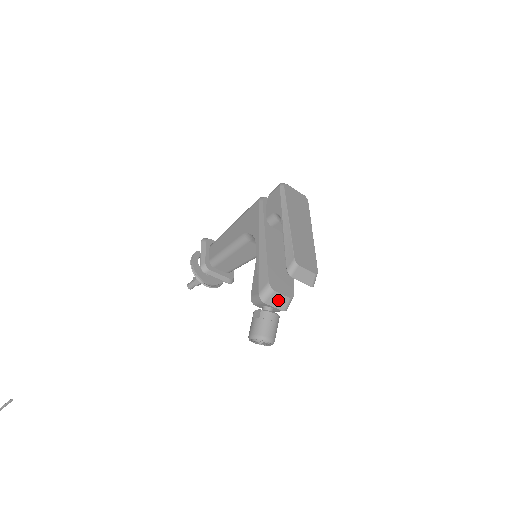
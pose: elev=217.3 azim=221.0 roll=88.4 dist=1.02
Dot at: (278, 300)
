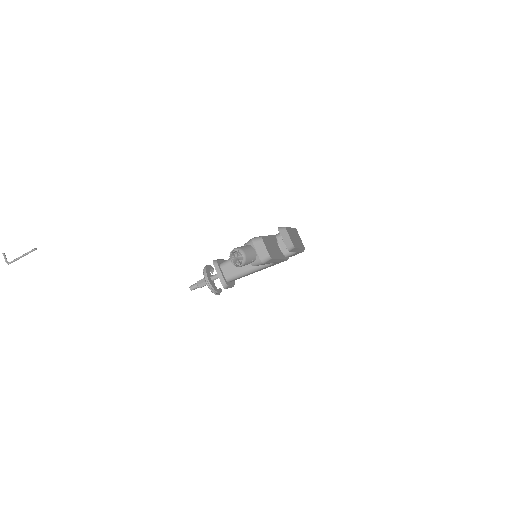
Dot at: (261, 249)
